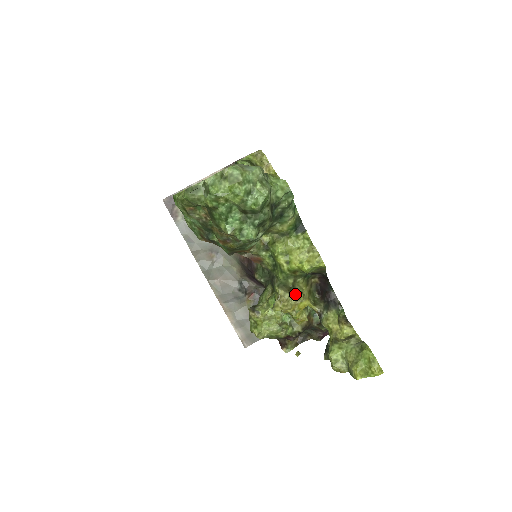
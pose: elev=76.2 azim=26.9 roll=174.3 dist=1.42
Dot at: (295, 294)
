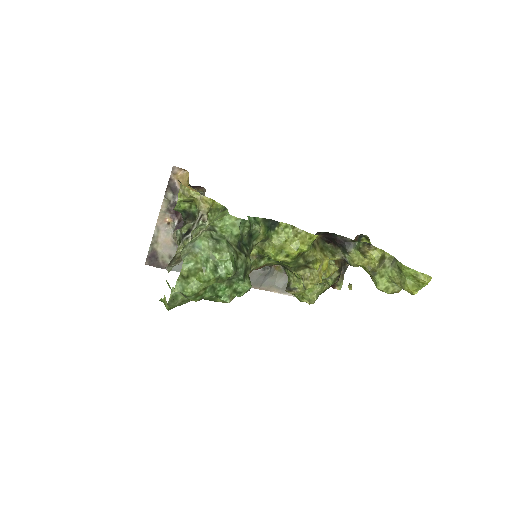
Dot at: occluded
